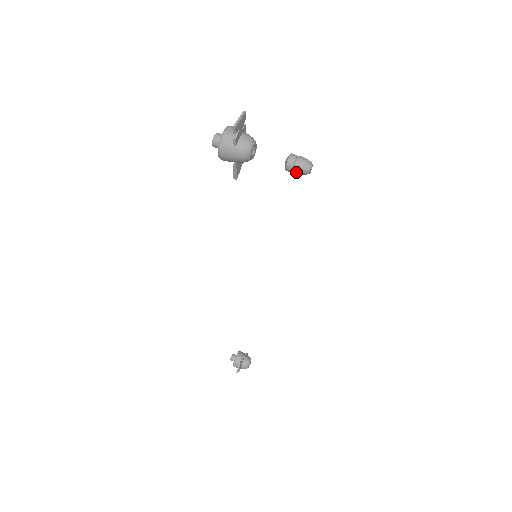
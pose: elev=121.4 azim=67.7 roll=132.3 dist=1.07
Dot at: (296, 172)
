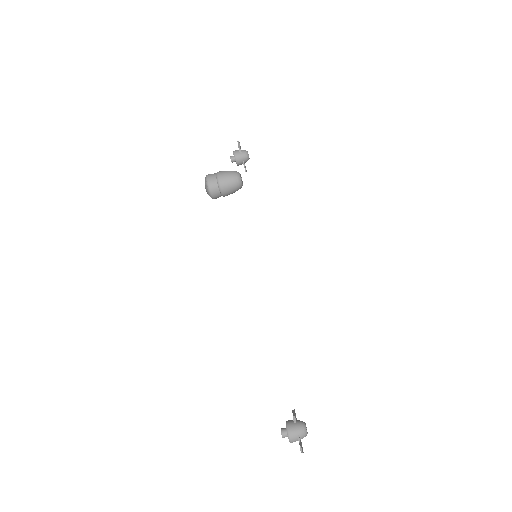
Dot at: occluded
